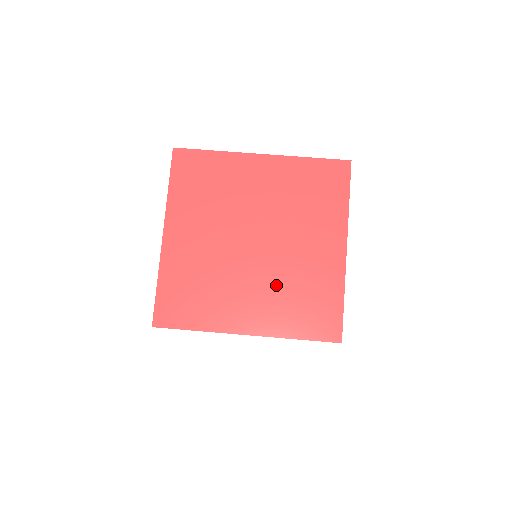
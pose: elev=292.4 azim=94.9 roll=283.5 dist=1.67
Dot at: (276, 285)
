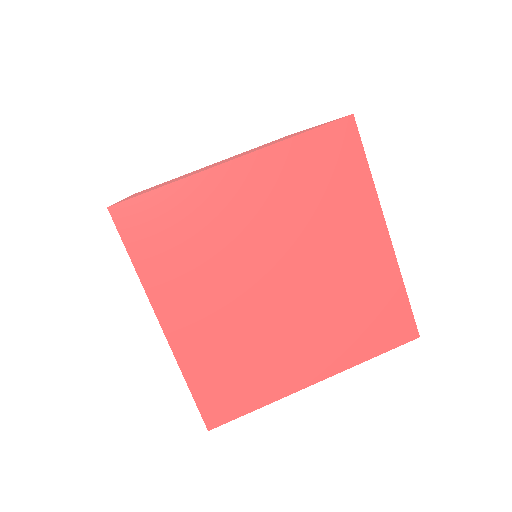
Dot at: (326, 314)
